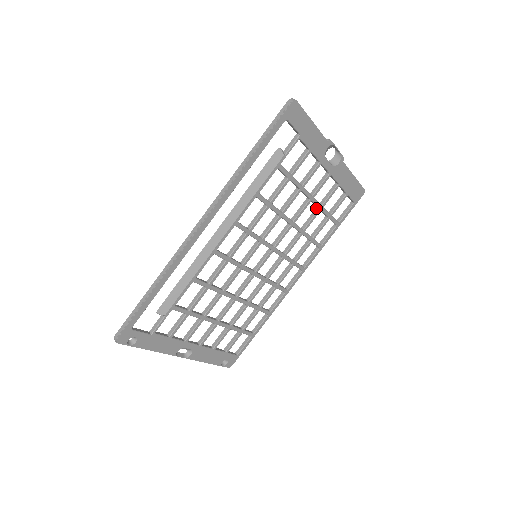
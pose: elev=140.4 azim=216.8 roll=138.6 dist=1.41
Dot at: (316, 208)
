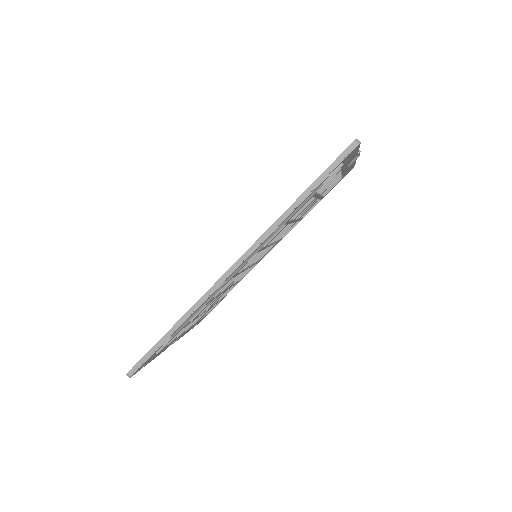
Dot at: occluded
